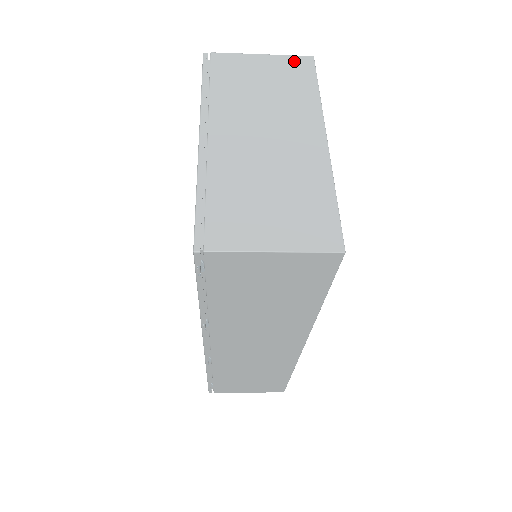
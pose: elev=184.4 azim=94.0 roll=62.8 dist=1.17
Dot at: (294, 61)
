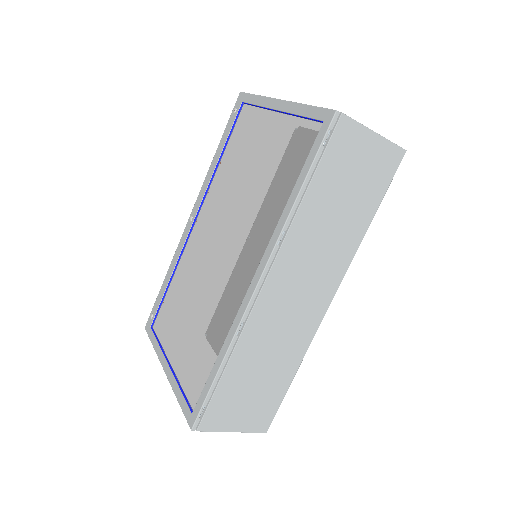
Dot at: occluded
